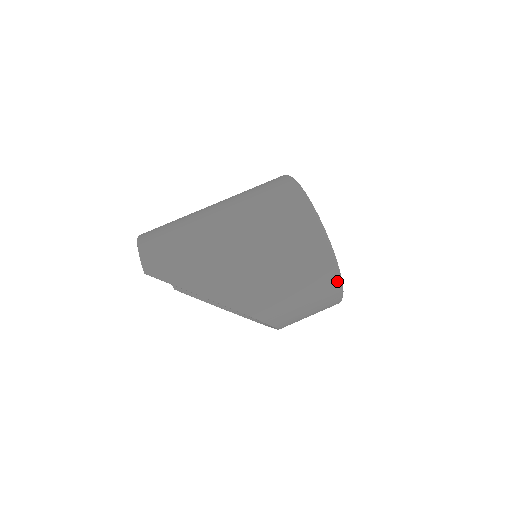
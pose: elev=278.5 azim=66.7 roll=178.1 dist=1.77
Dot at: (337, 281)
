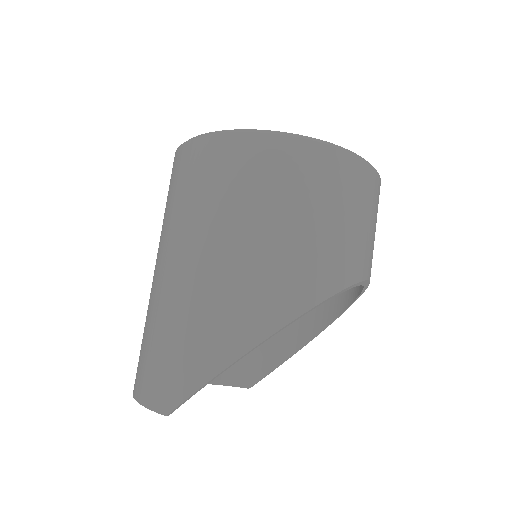
Dot at: (341, 154)
